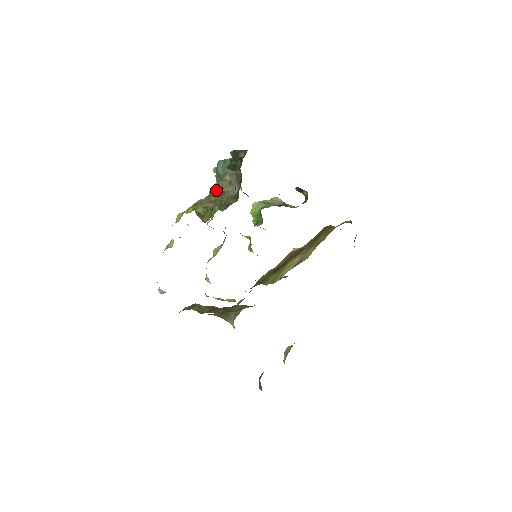
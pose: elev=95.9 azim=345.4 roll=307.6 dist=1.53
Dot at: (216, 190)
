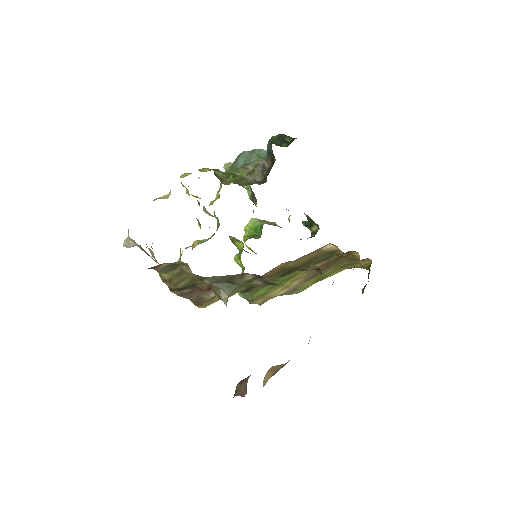
Dot at: (234, 172)
